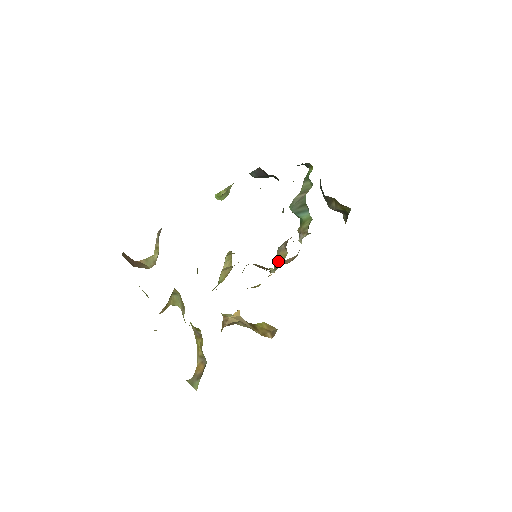
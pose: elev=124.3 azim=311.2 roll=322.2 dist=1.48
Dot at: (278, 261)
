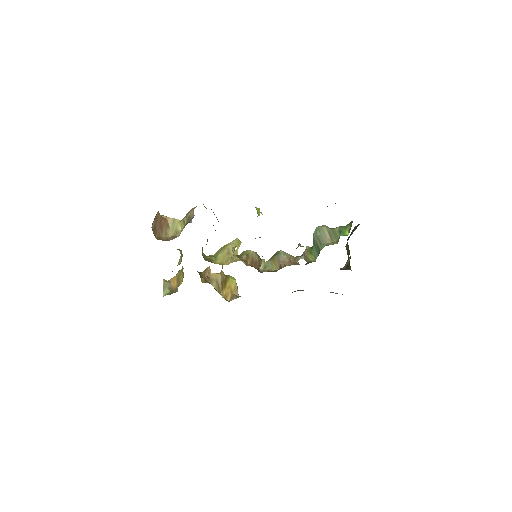
Dot at: (271, 263)
